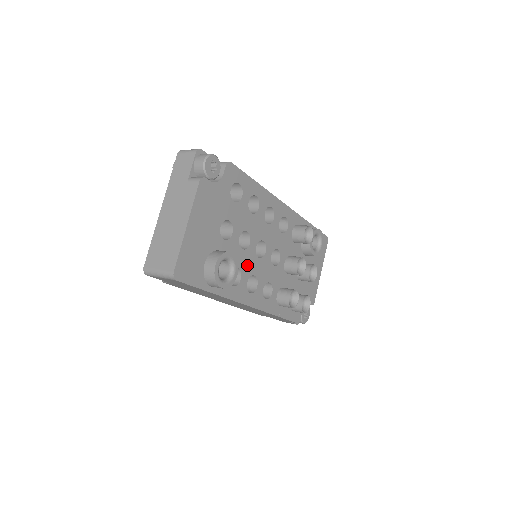
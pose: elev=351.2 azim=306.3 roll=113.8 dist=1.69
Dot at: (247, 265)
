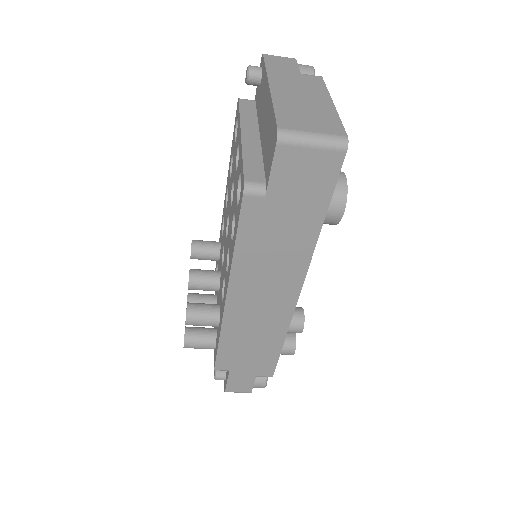
Dot at: occluded
